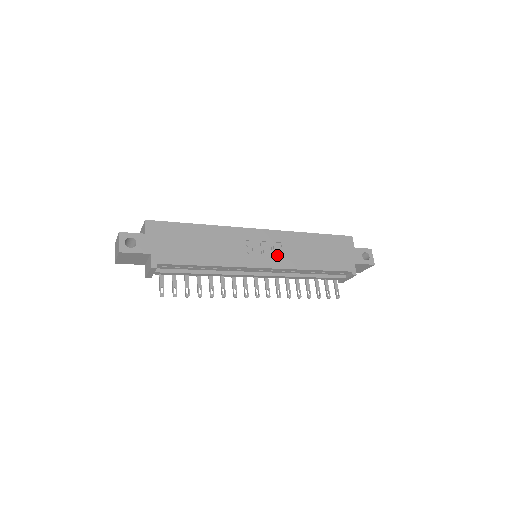
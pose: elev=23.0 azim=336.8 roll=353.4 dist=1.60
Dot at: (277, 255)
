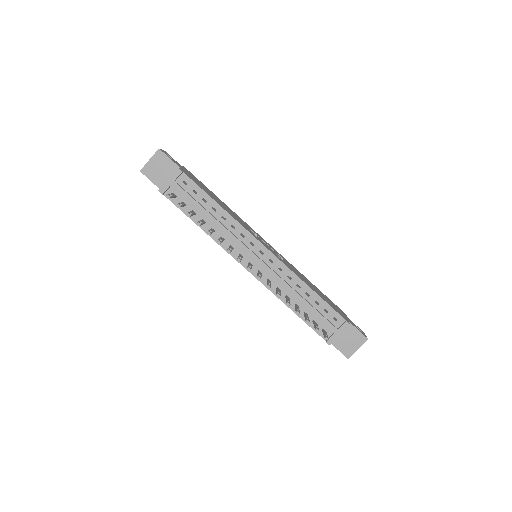
Dot at: occluded
